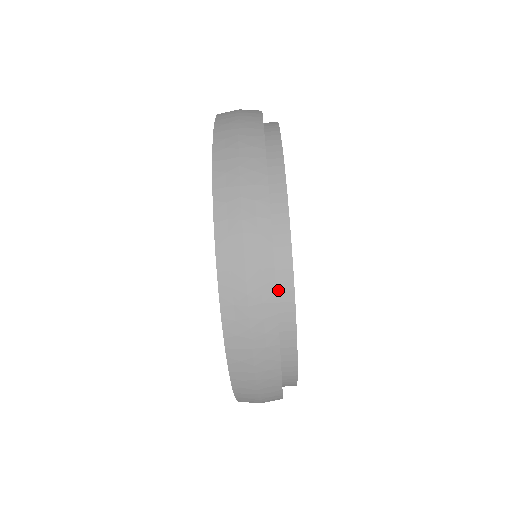
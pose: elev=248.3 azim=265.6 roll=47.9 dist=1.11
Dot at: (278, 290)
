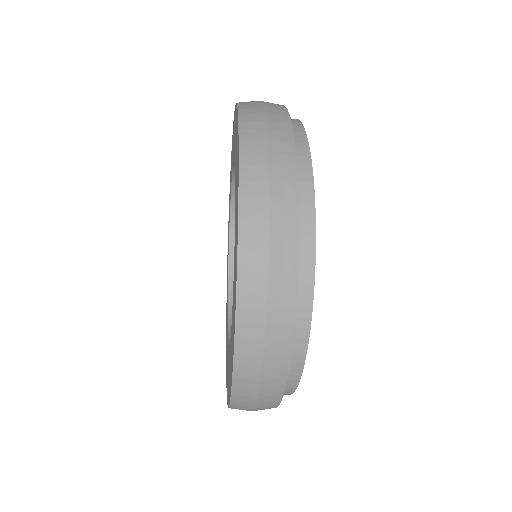
Dot at: occluded
